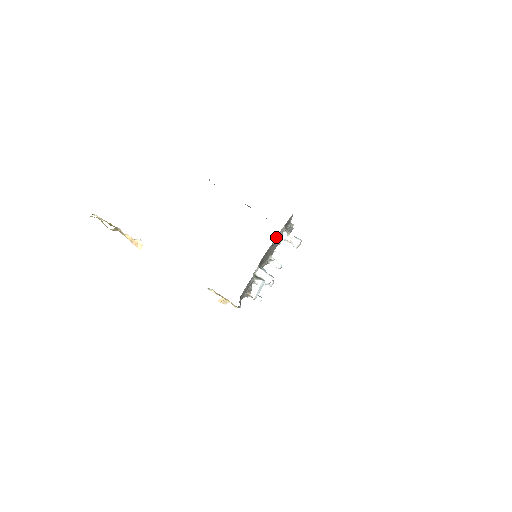
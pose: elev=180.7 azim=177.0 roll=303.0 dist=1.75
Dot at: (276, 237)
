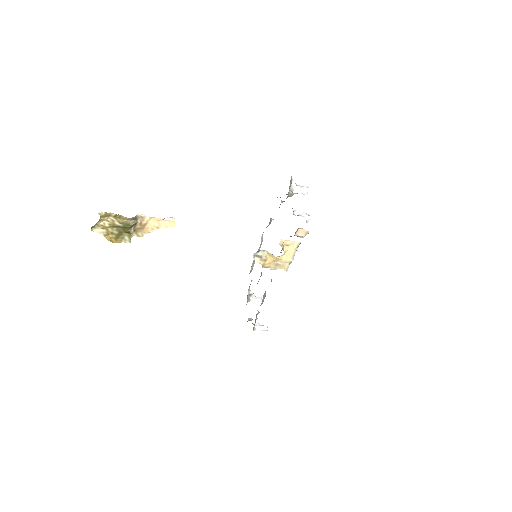
Dot at: occluded
